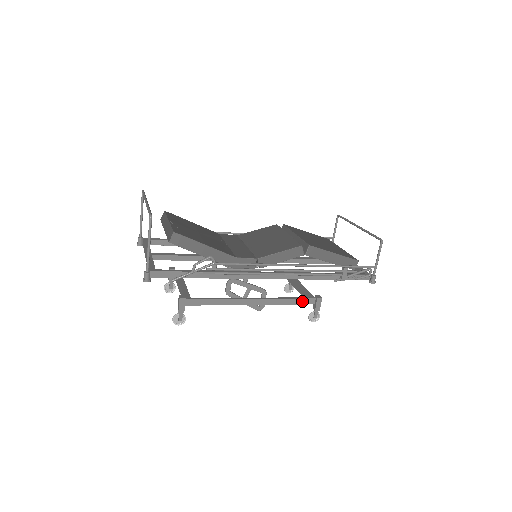
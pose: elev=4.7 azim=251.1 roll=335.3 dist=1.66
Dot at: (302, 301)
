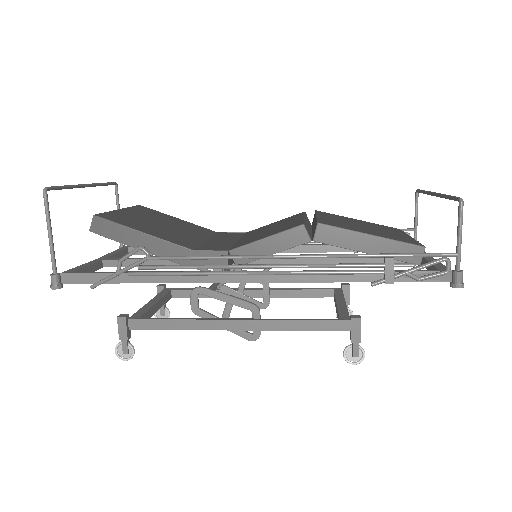
Dot at: (325, 325)
